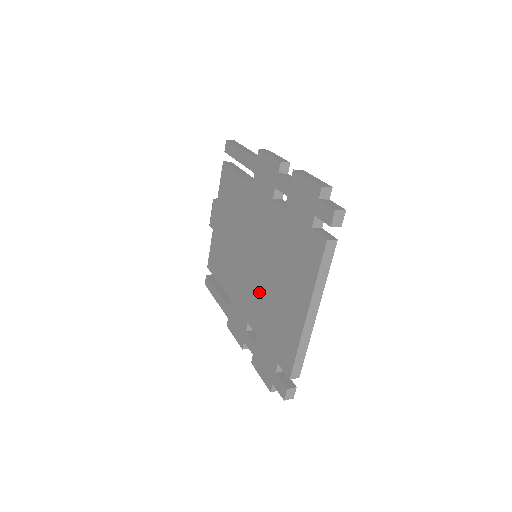
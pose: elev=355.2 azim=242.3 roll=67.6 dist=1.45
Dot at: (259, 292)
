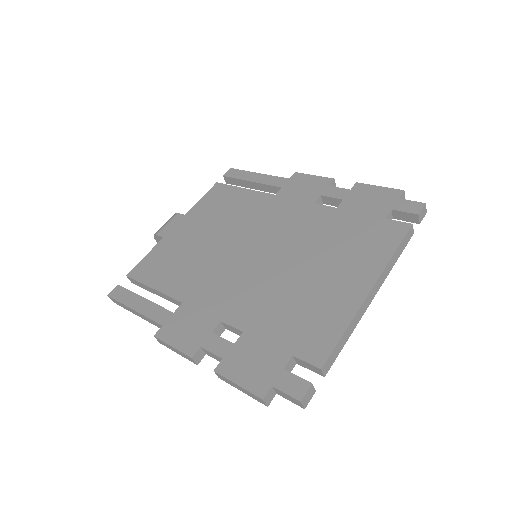
Dot at: (263, 283)
